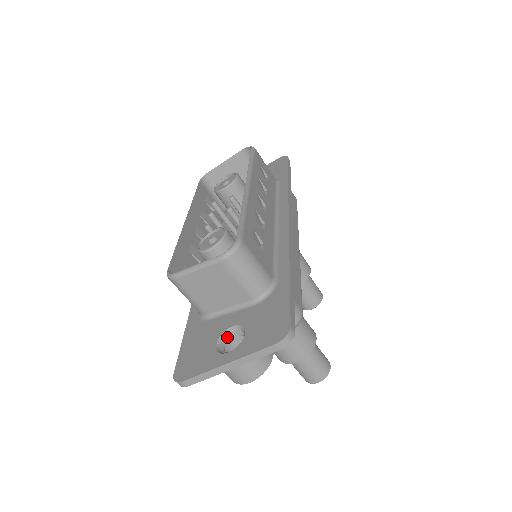
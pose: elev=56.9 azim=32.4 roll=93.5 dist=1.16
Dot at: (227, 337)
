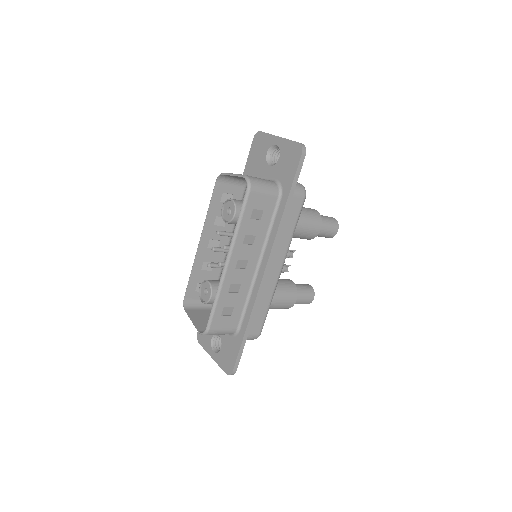
Dot at: (218, 335)
